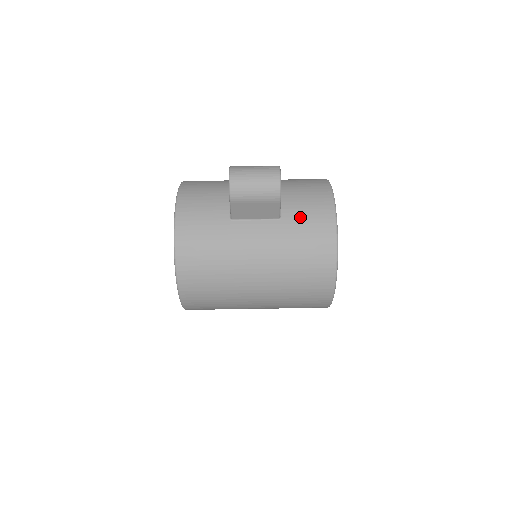
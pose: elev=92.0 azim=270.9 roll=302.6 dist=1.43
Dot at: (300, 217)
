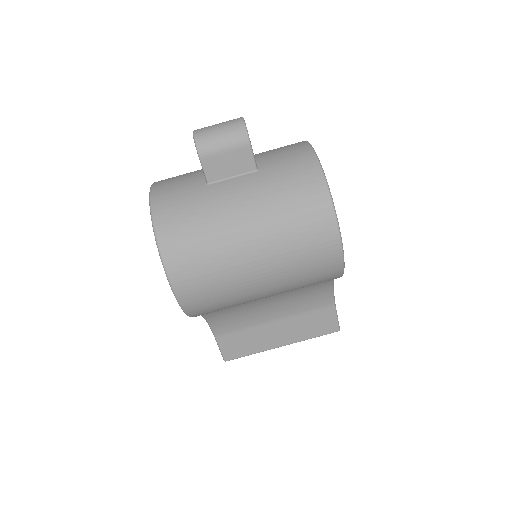
Dot at: (278, 163)
